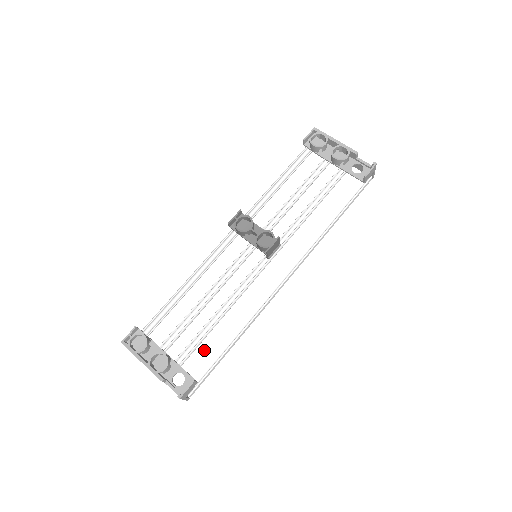
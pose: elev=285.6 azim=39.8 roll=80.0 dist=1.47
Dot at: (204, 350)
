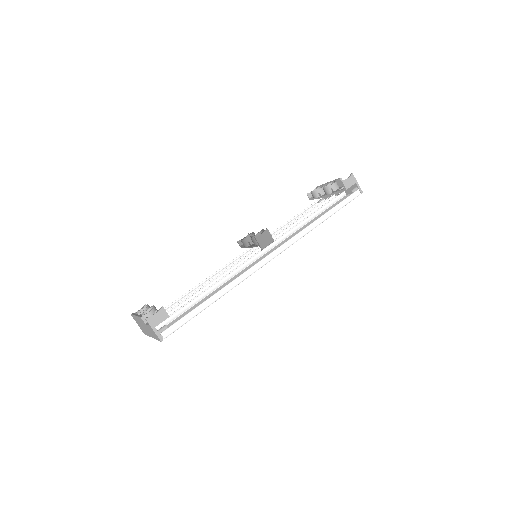
Dot at: (190, 310)
